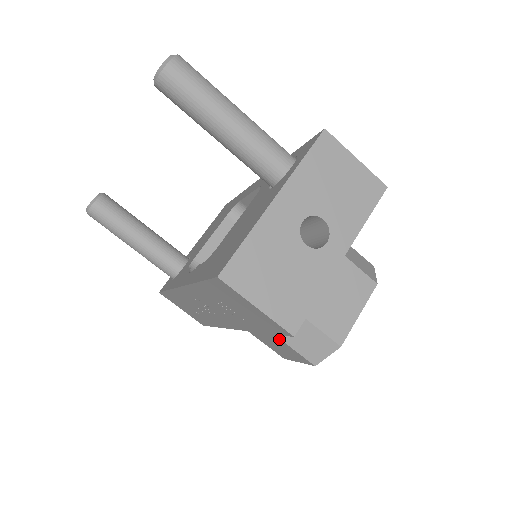
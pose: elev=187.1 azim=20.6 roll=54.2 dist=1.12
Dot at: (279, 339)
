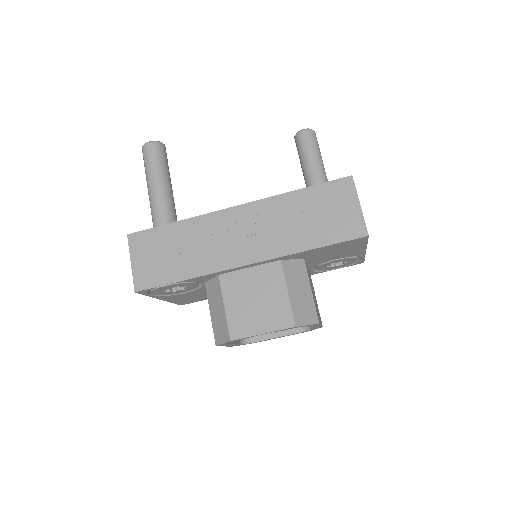
Dot at: (284, 287)
